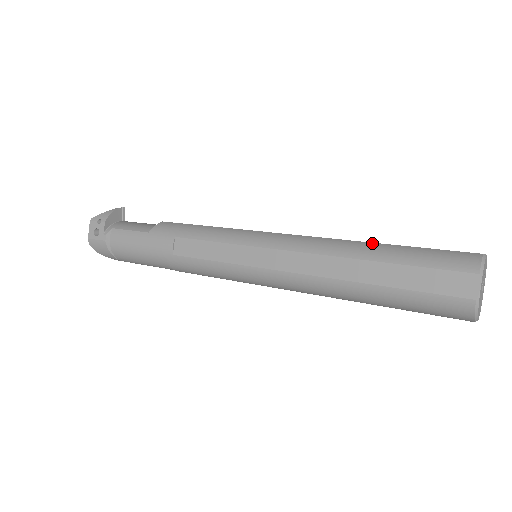
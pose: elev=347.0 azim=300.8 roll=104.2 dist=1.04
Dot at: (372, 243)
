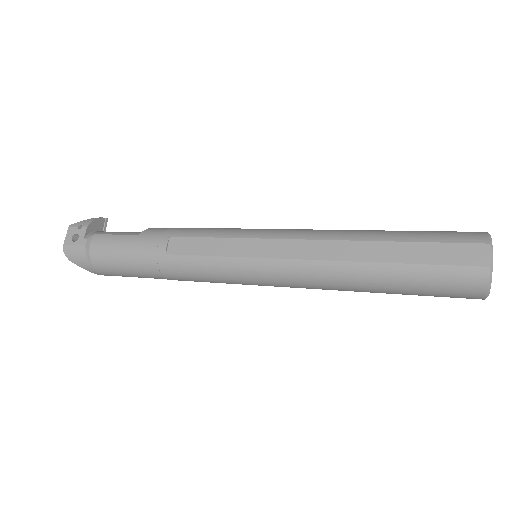
Dot at: (380, 230)
